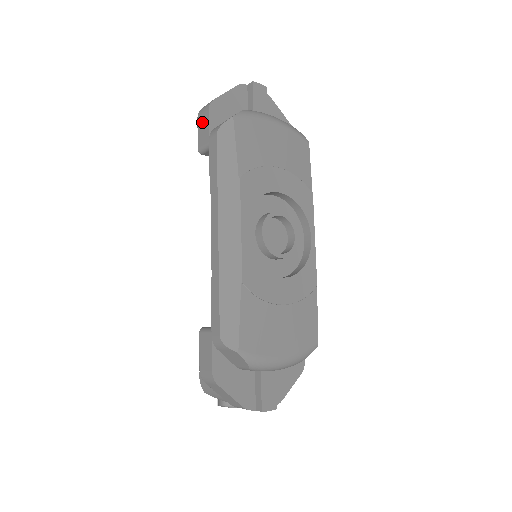
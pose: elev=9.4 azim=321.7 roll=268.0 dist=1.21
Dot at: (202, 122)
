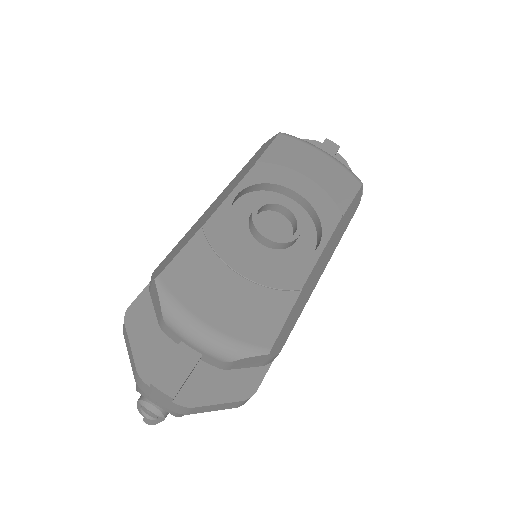
Dot at: occluded
